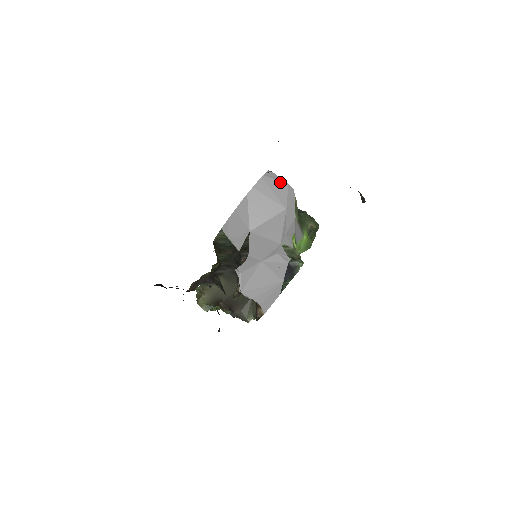
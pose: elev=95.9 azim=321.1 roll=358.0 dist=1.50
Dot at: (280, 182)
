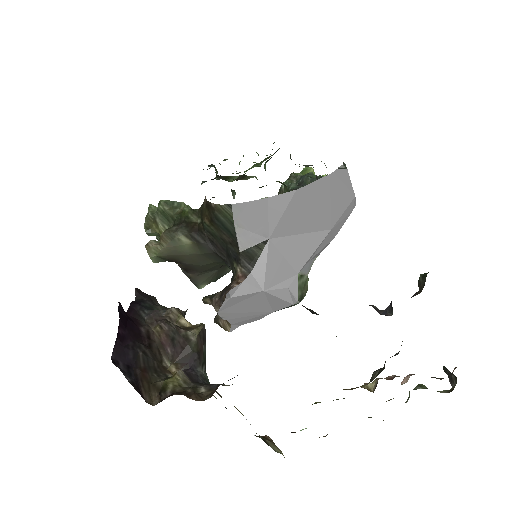
Dot at: (348, 190)
